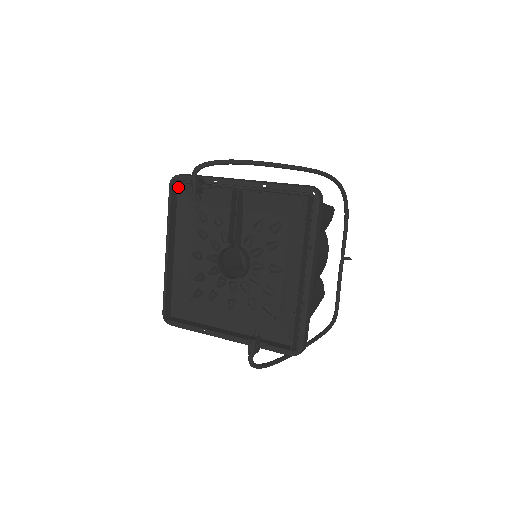
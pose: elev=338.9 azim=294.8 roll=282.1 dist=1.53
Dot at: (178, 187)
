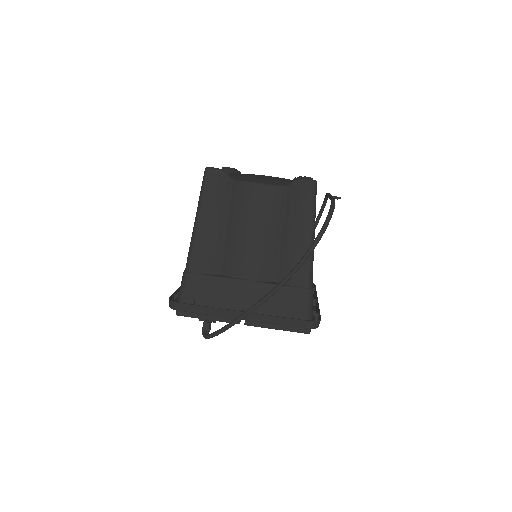
Dot at: occluded
